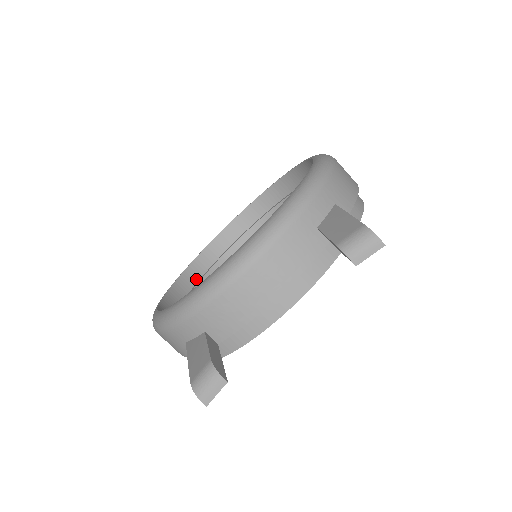
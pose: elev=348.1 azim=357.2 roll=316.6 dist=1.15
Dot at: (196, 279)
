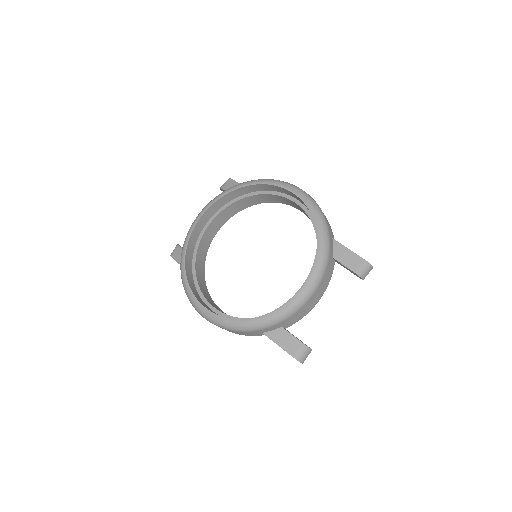
Dot at: (191, 270)
